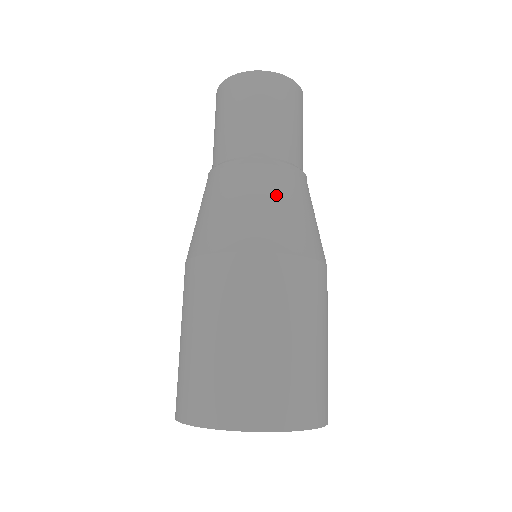
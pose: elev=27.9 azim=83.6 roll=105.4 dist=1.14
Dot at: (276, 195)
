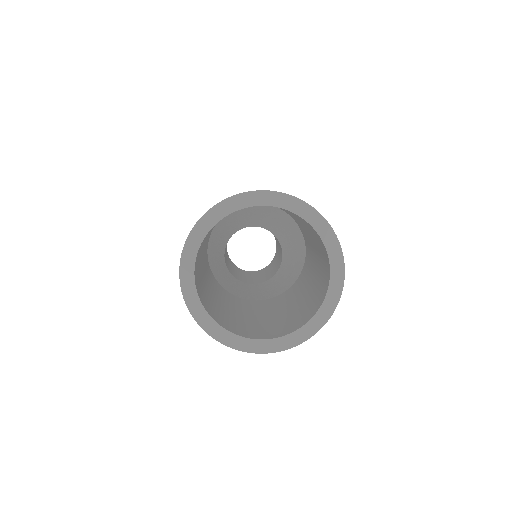
Dot at: occluded
